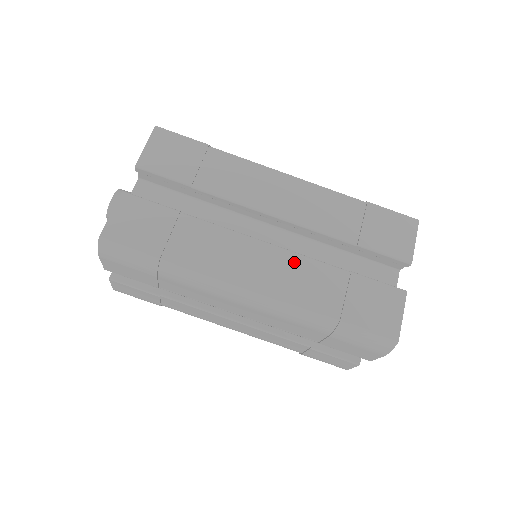
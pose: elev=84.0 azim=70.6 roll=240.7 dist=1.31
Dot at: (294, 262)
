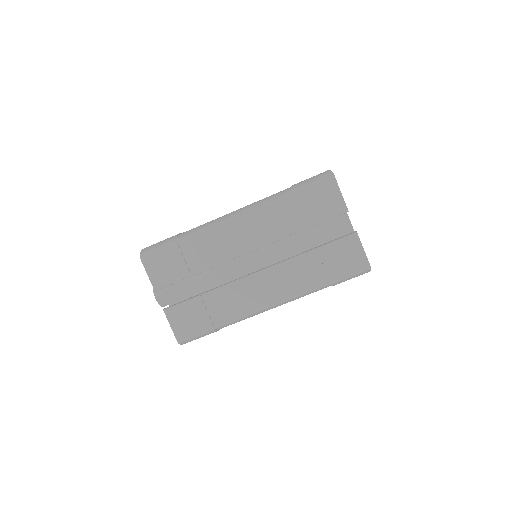
Dot at: (281, 271)
